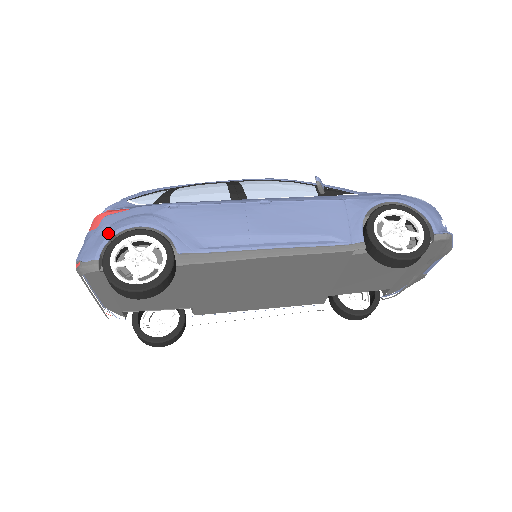
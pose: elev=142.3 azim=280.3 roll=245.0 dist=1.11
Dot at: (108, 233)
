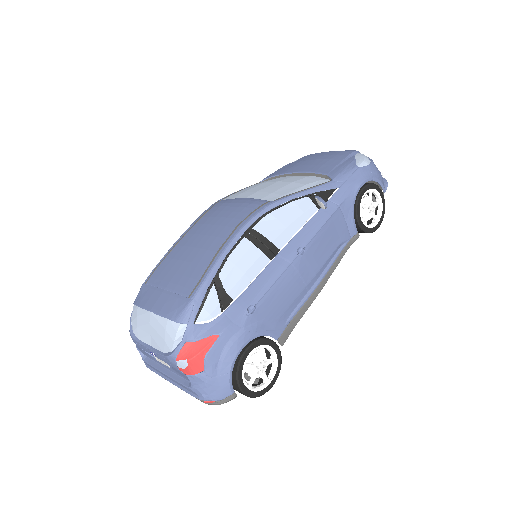
Dot at: (227, 371)
